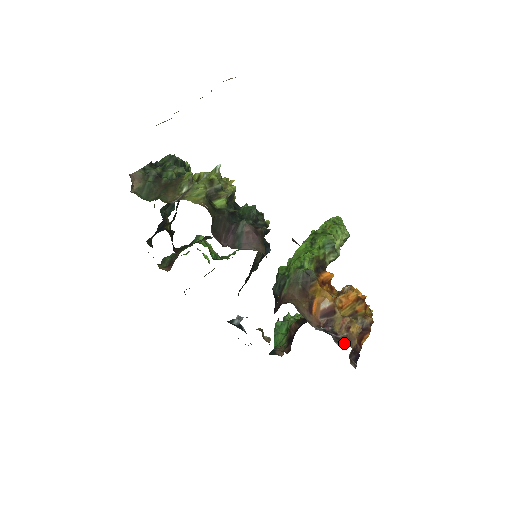
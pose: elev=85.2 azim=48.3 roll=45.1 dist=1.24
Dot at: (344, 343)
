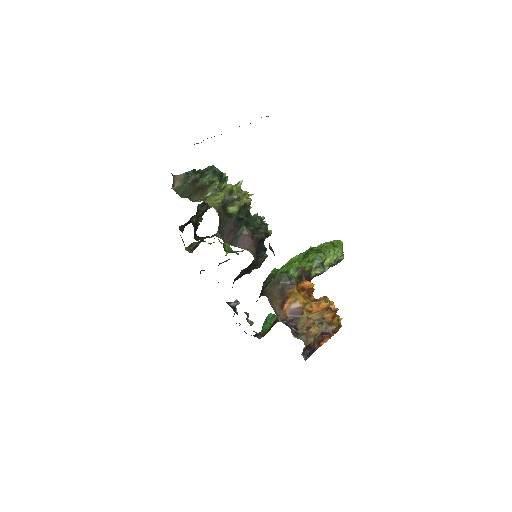
Dot at: (300, 337)
